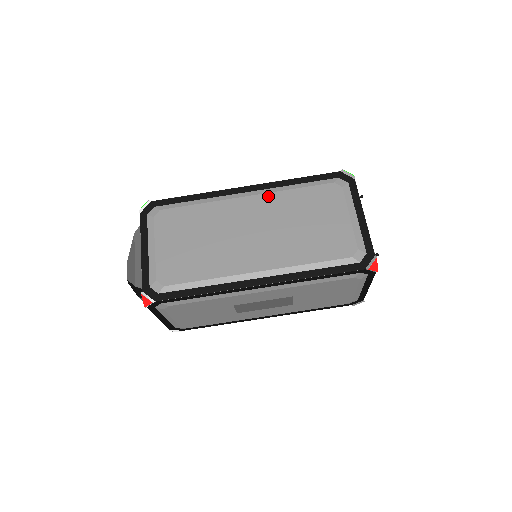
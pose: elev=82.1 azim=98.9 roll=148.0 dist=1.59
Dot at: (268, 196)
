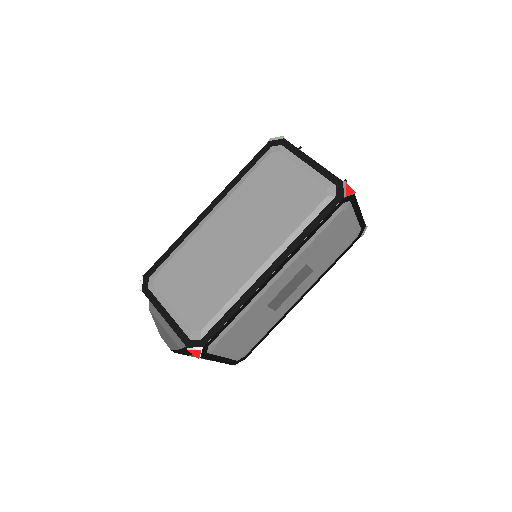
Dot at: (228, 202)
